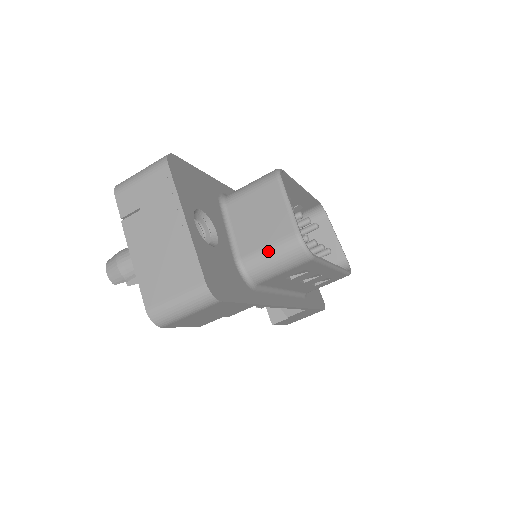
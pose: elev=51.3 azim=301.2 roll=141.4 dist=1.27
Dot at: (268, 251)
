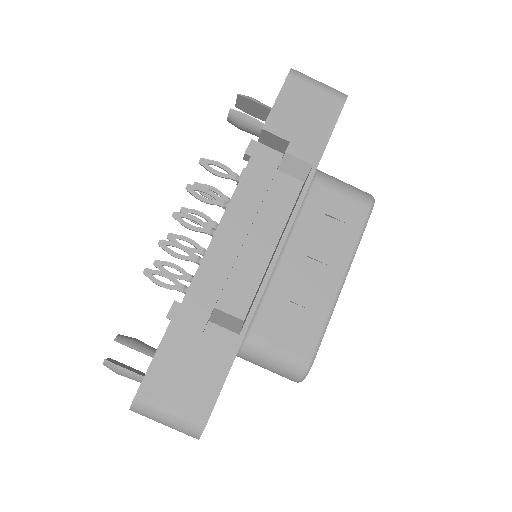
Dot at: occluded
